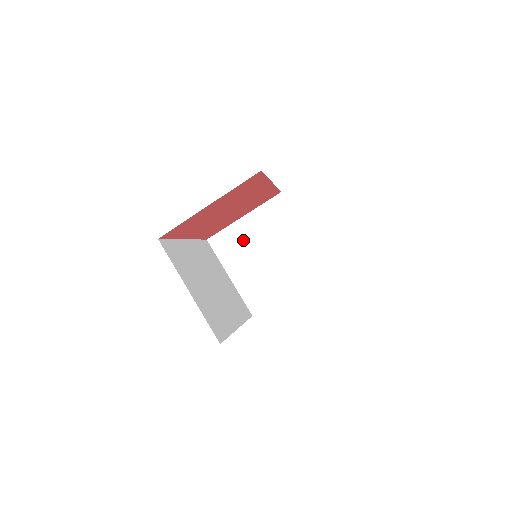
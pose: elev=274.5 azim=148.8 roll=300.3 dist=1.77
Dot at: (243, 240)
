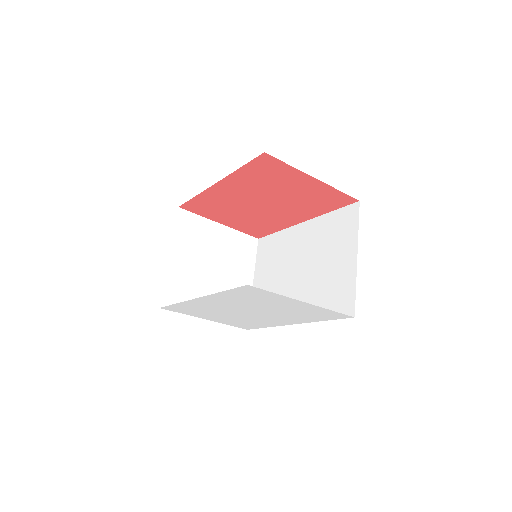
Dot at: (206, 240)
